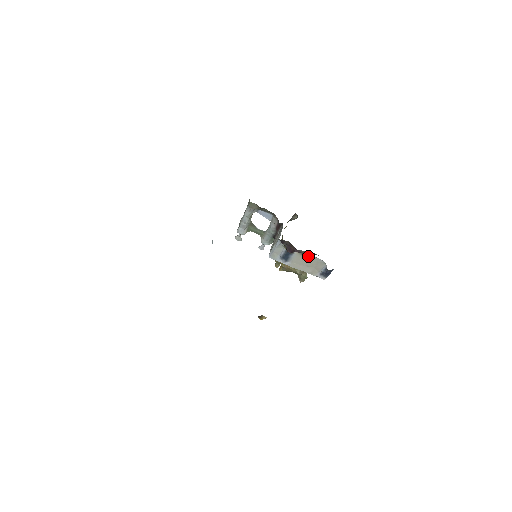
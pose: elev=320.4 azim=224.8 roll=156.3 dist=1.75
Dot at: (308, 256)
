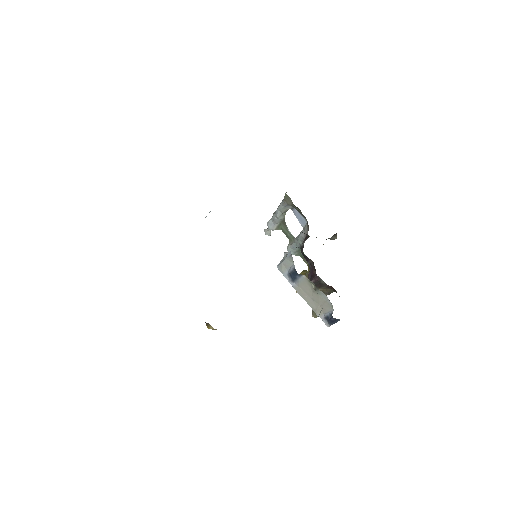
Dot at: (316, 287)
